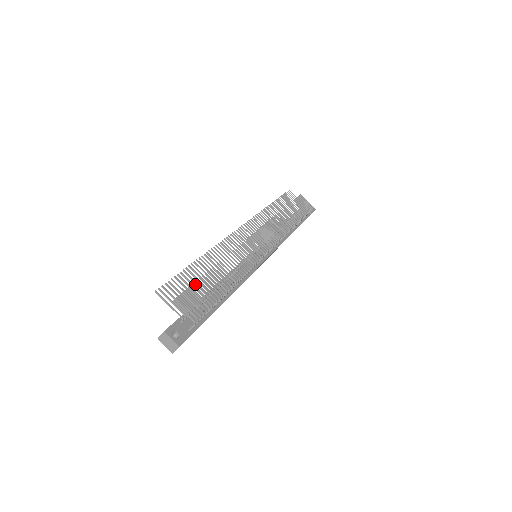
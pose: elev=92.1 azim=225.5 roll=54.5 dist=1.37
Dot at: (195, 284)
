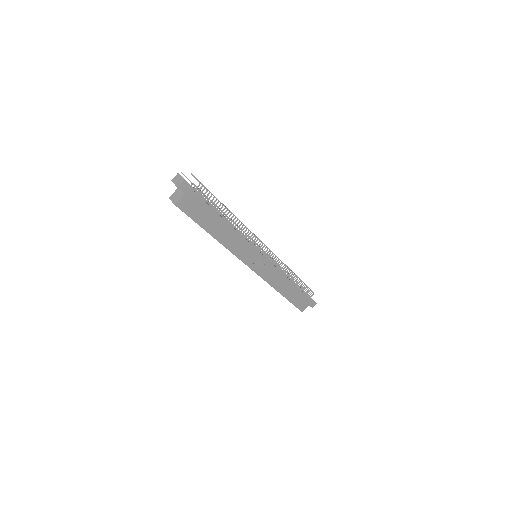
Dot at: occluded
